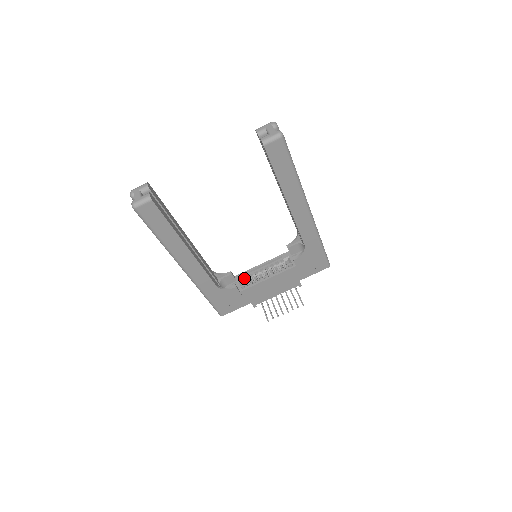
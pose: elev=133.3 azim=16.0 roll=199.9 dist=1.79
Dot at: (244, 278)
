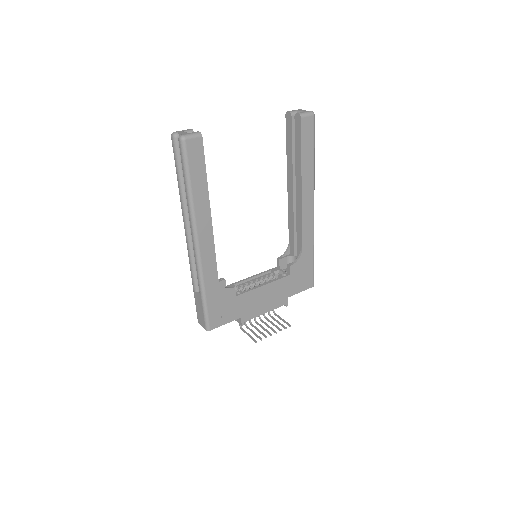
Dot at: (235, 288)
